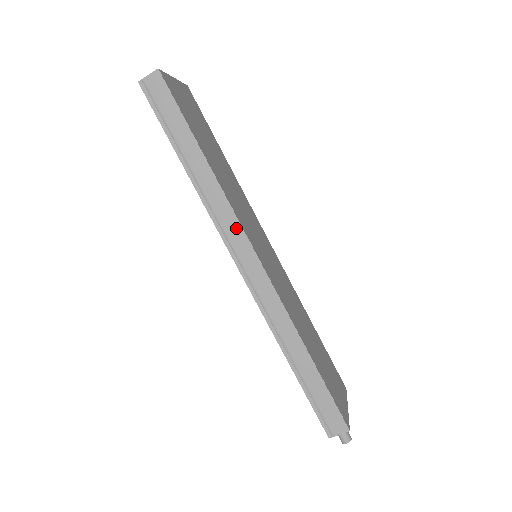
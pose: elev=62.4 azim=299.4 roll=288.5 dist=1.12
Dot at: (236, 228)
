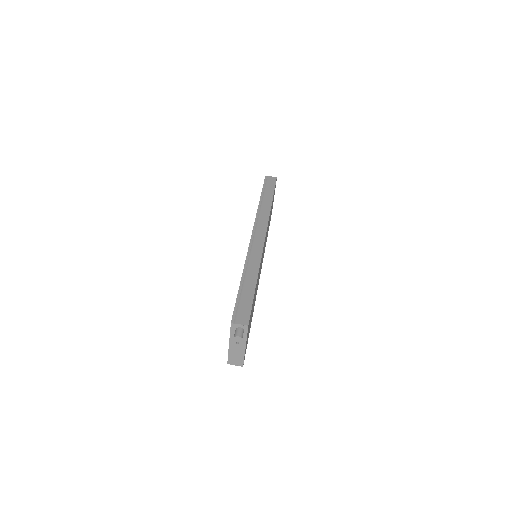
Dot at: (265, 223)
